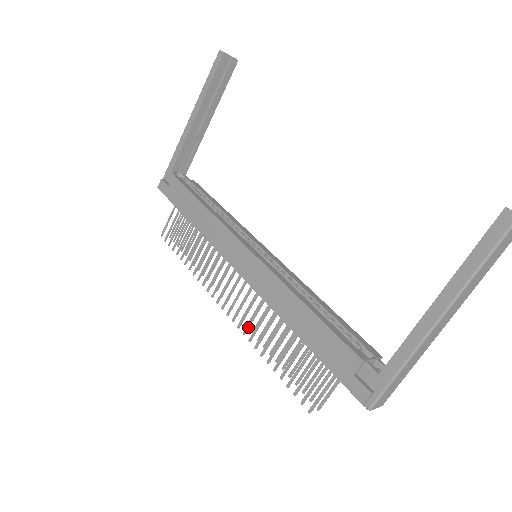
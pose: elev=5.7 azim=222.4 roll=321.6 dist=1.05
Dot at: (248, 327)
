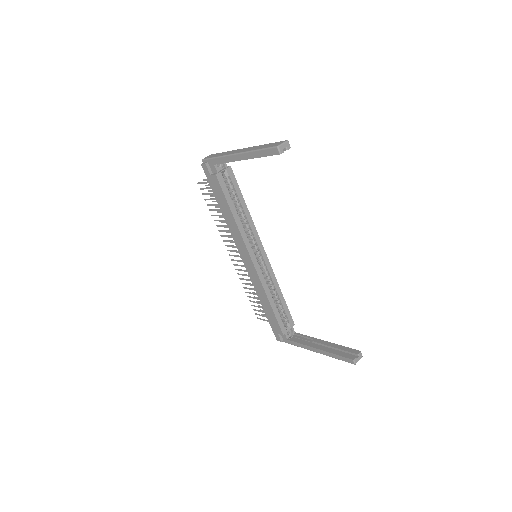
Dot at: occluded
